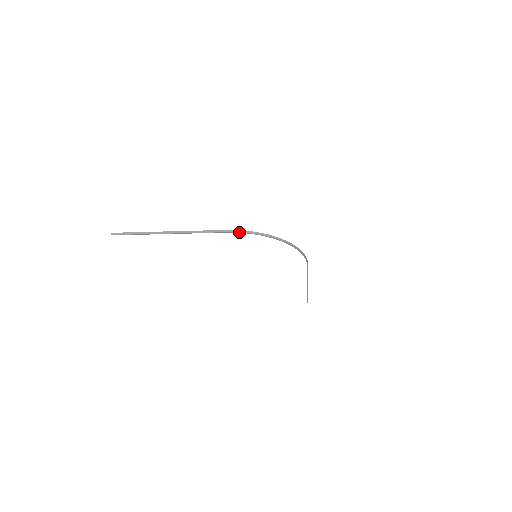
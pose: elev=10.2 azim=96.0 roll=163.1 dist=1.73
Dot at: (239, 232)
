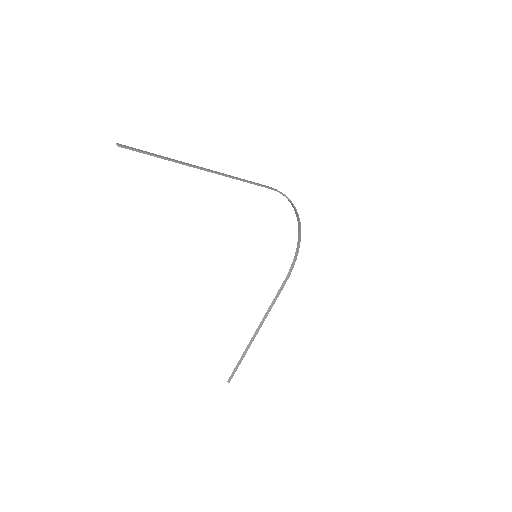
Dot at: (280, 192)
